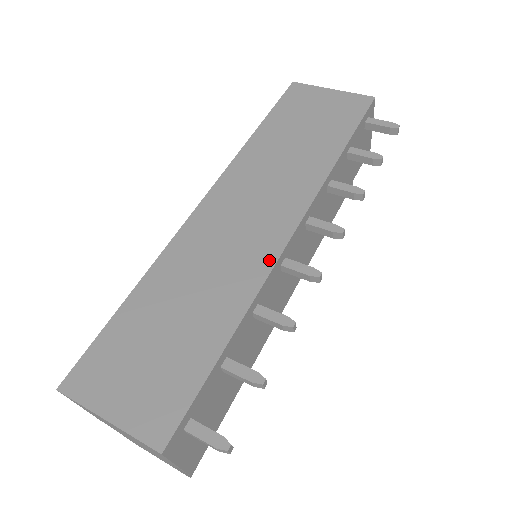
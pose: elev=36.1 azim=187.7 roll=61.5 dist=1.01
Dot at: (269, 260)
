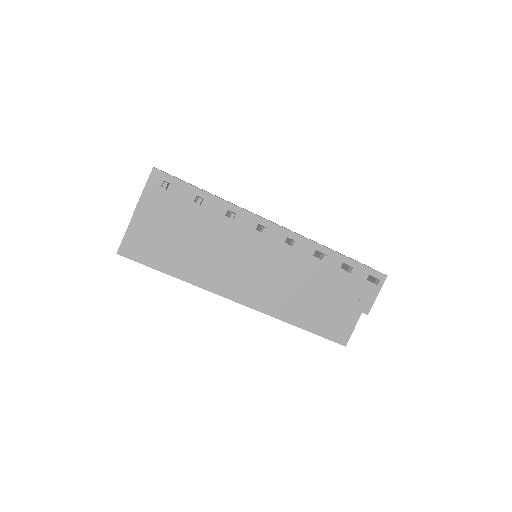
Dot at: (257, 215)
